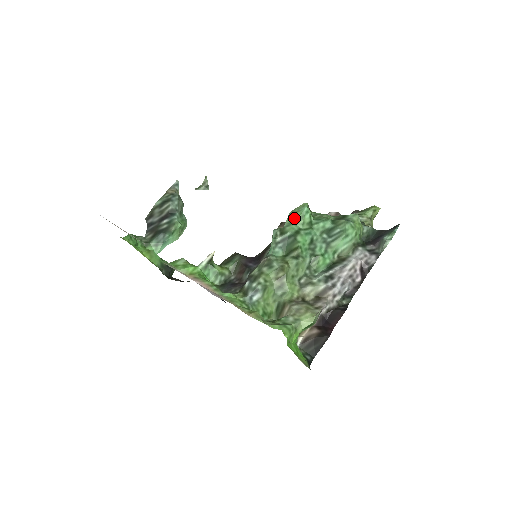
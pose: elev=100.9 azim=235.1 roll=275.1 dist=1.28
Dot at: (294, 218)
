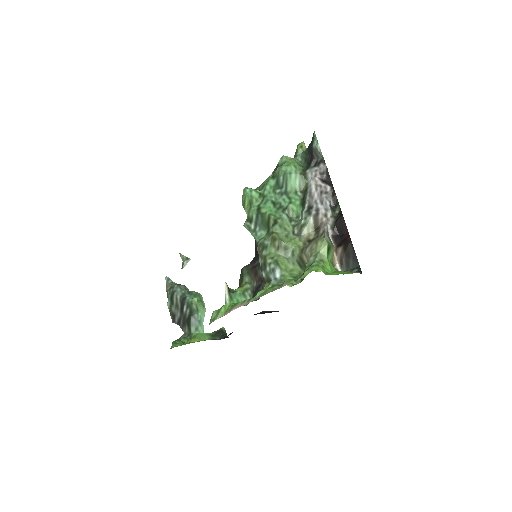
Dot at: (247, 204)
